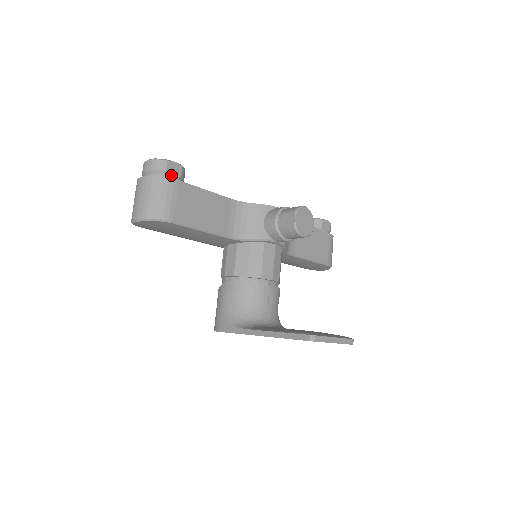
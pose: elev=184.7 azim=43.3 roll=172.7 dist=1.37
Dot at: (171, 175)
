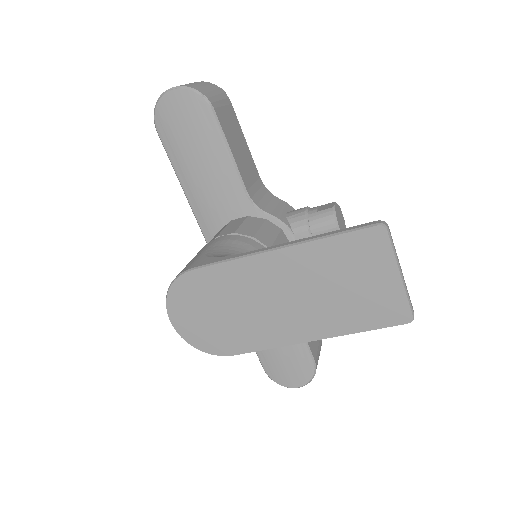
Dot at: occluded
